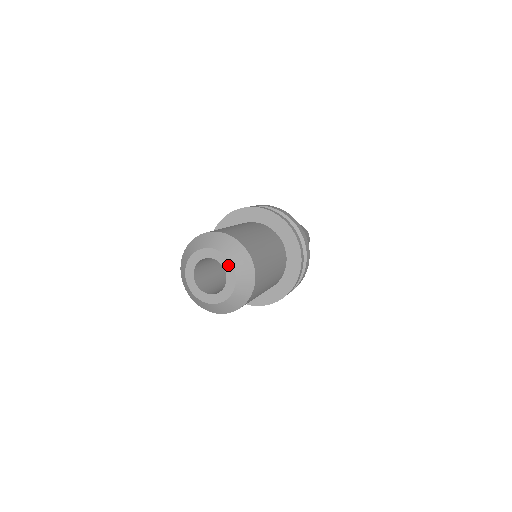
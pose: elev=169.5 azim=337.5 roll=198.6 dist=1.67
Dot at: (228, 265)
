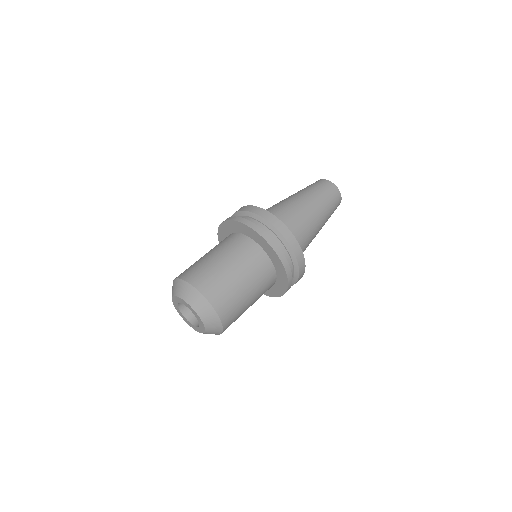
Dot at: (187, 305)
